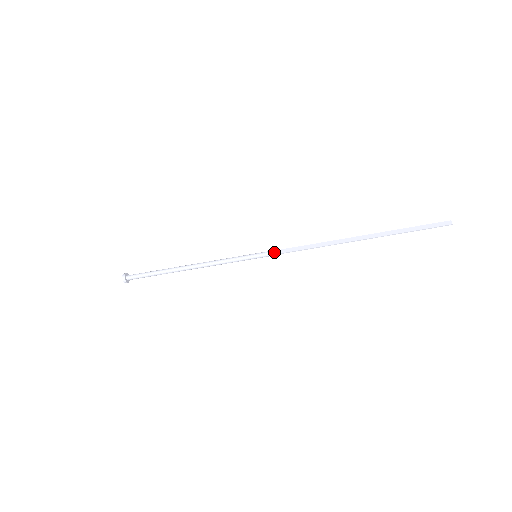
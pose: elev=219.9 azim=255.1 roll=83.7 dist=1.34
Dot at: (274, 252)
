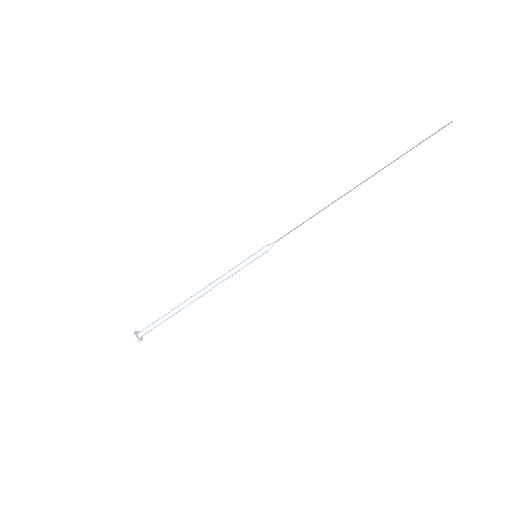
Dot at: (272, 243)
